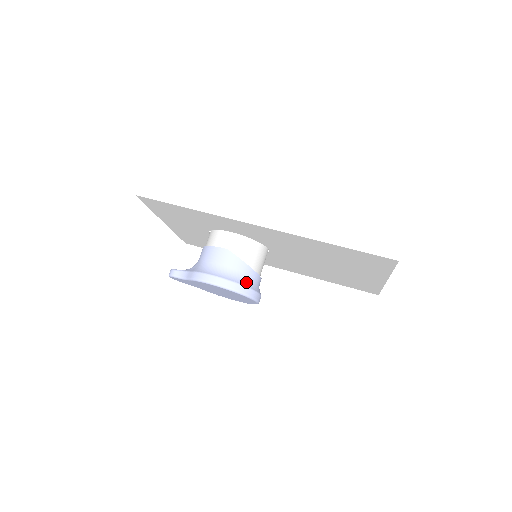
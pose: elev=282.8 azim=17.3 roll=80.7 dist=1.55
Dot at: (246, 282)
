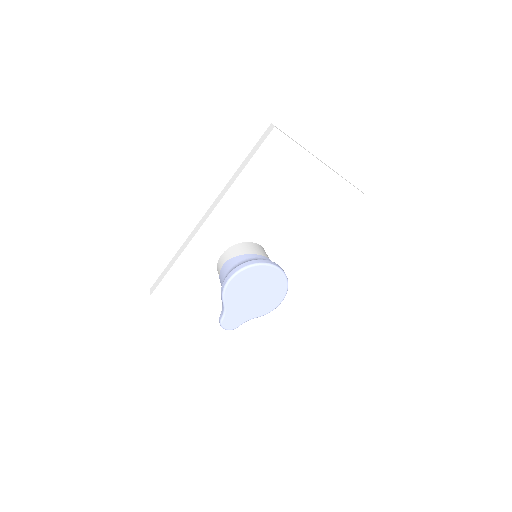
Dot at: occluded
